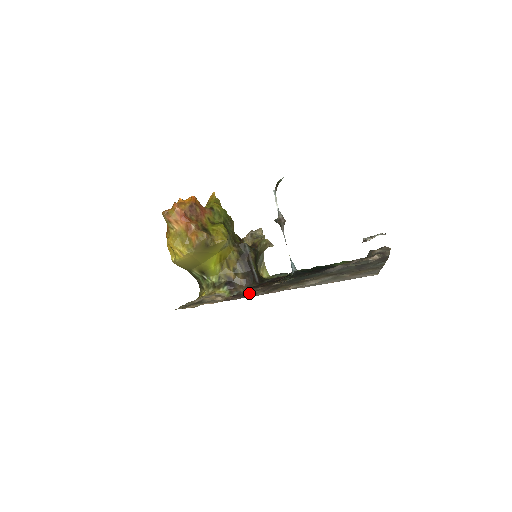
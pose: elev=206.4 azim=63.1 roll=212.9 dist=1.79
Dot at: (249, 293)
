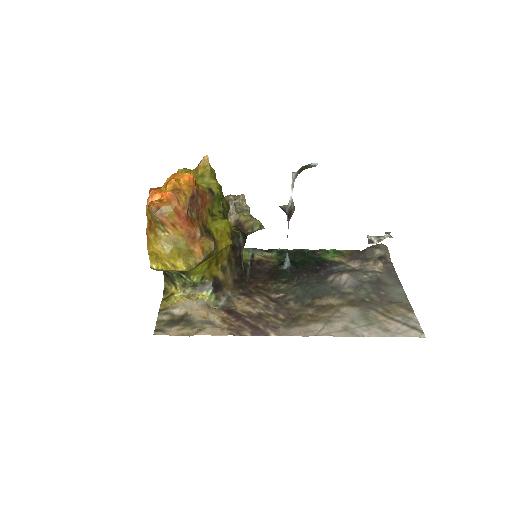
Dot at: (260, 322)
